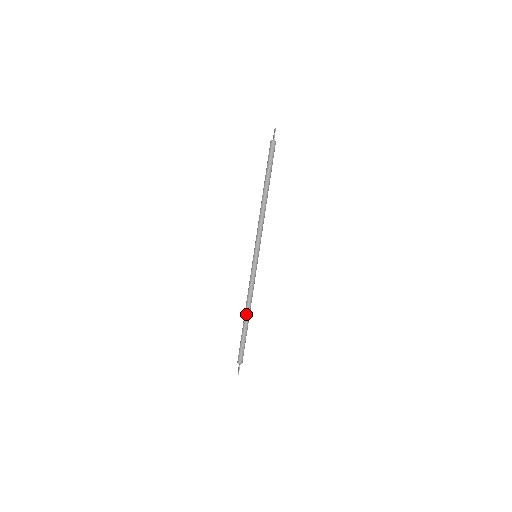
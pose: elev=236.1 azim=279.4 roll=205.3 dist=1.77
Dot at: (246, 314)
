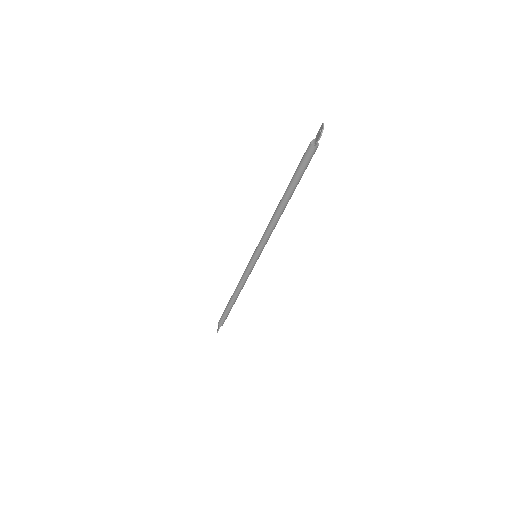
Dot at: (233, 297)
